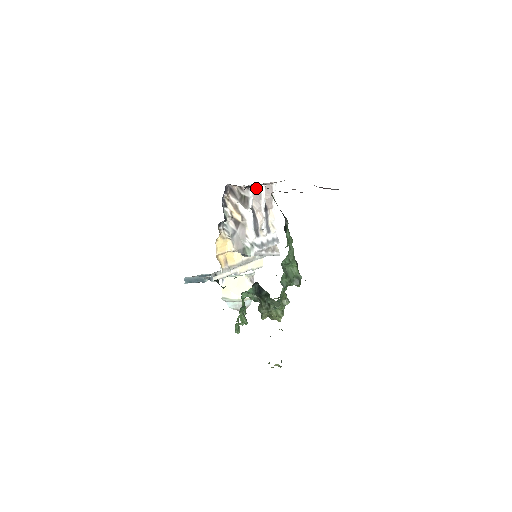
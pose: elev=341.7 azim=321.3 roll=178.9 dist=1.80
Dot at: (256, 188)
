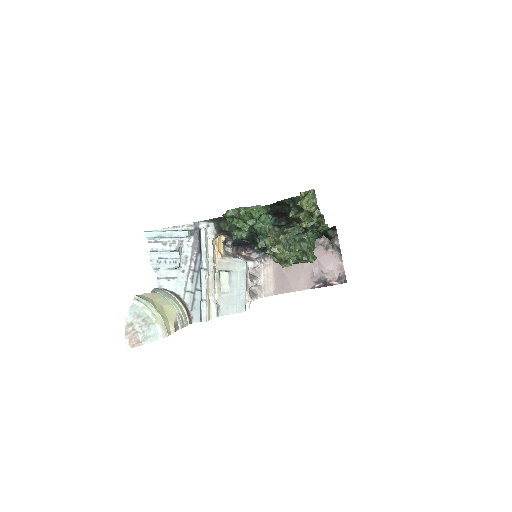
Dot at: (252, 275)
